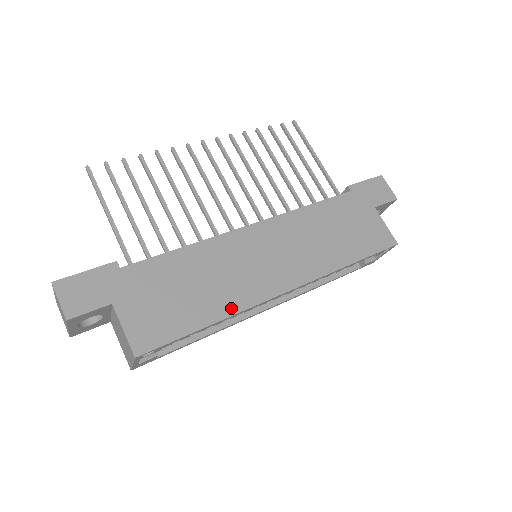
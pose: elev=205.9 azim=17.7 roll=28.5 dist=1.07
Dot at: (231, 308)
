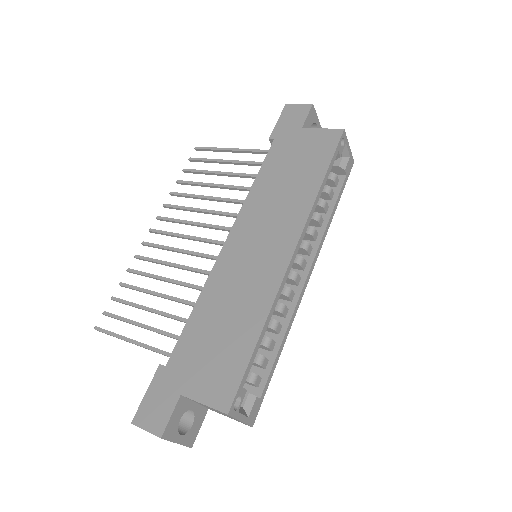
Dot at: (264, 309)
